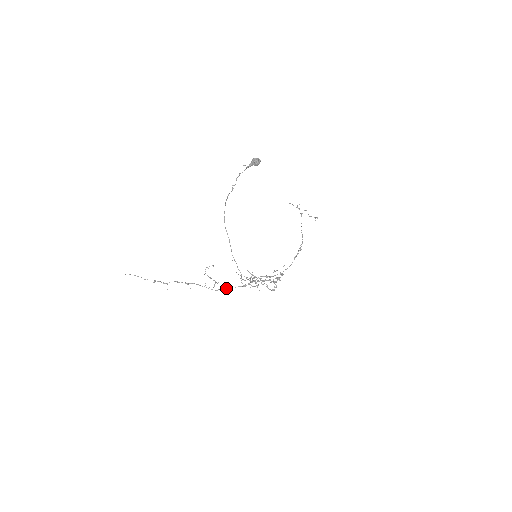
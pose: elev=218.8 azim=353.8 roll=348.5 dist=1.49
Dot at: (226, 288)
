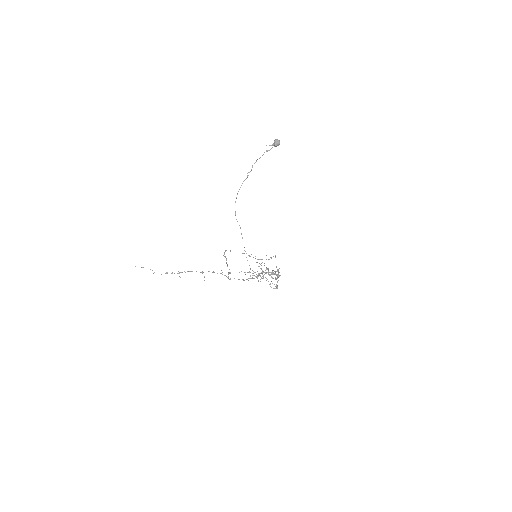
Dot at: occluded
